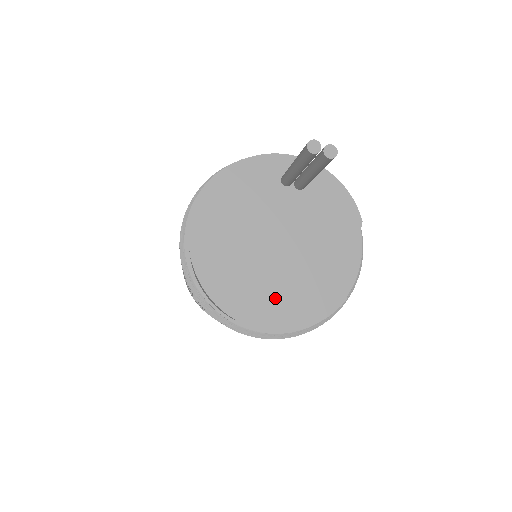
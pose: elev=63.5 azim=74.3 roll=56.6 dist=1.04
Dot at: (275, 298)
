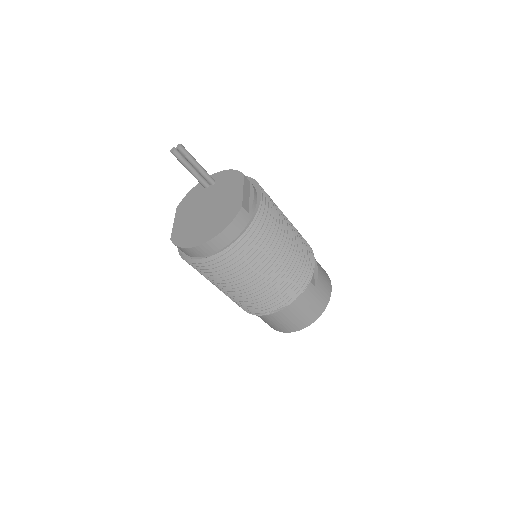
Dot at: (207, 228)
